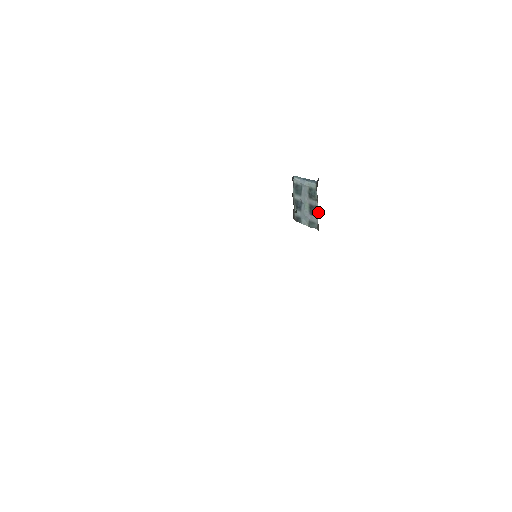
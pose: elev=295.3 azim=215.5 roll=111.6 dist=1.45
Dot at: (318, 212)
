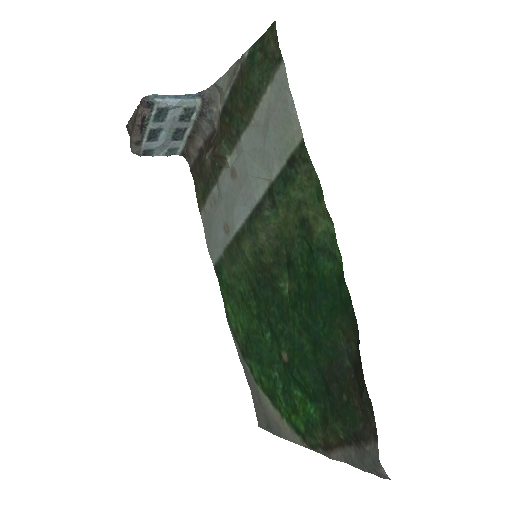
Dot at: (193, 136)
